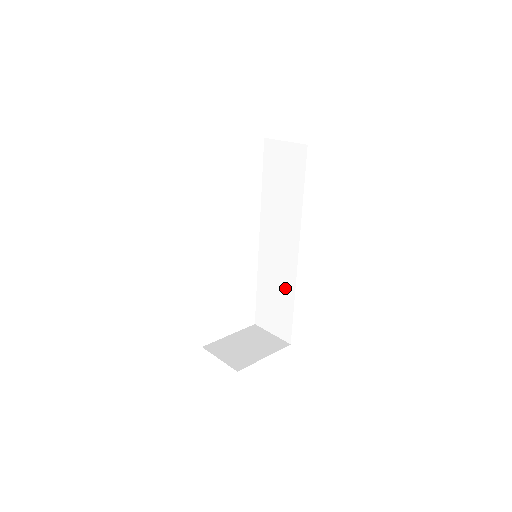
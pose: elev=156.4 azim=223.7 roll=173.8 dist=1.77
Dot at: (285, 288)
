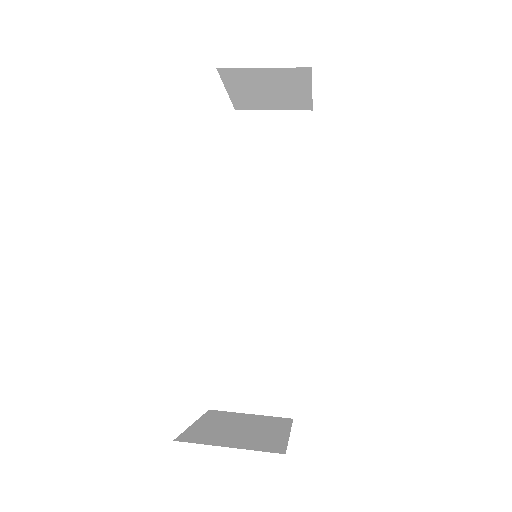
Dot at: (279, 321)
